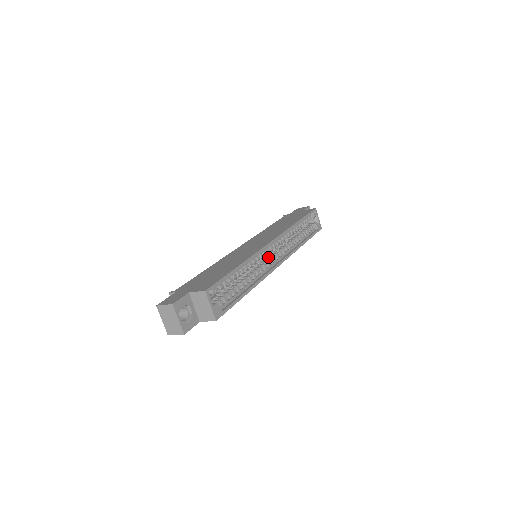
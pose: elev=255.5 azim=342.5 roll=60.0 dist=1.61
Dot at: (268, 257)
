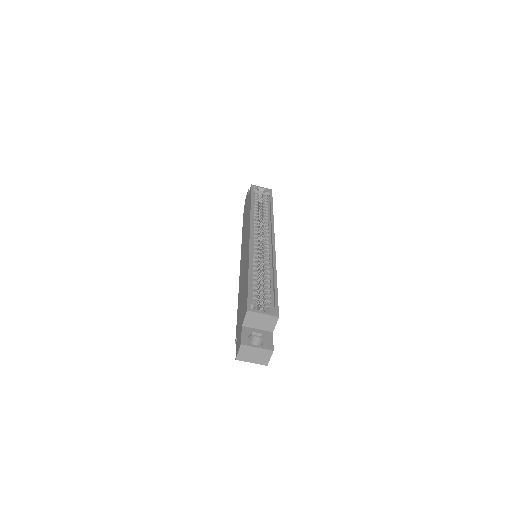
Dot at: (262, 246)
